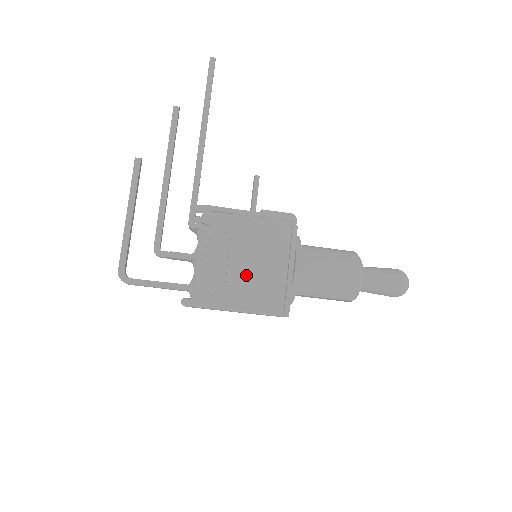
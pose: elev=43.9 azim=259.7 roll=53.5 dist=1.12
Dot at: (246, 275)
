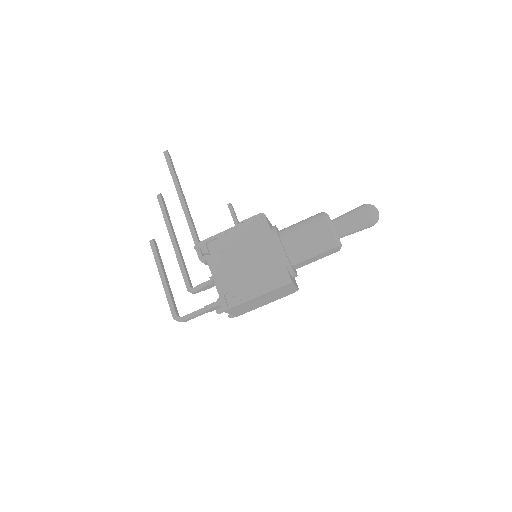
Dot at: (248, 271)
